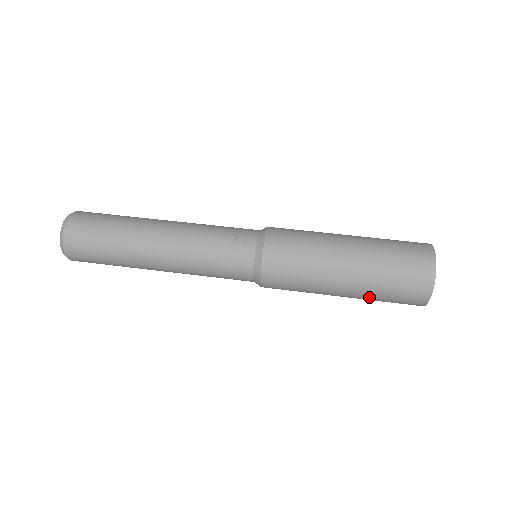
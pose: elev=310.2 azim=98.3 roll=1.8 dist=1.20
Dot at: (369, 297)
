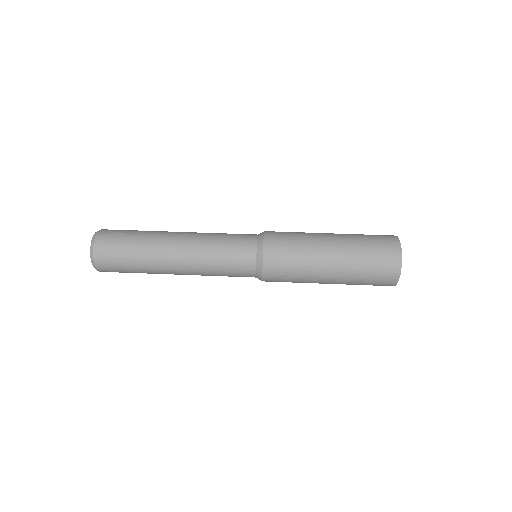
Dot at: (352, 277)
